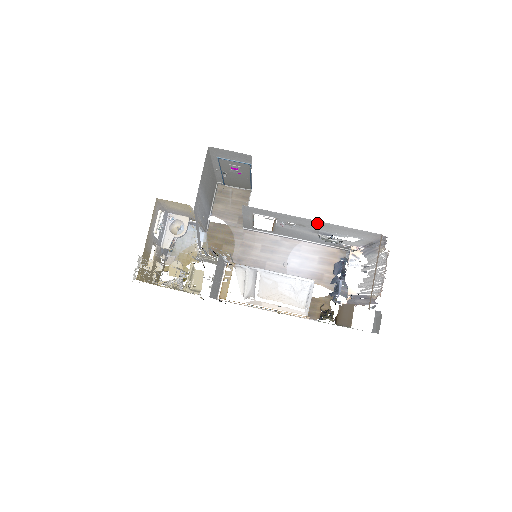
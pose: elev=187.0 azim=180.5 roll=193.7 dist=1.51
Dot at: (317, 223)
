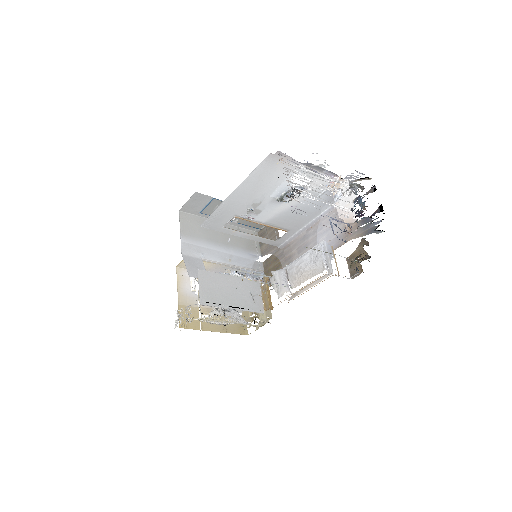
Dot at: (243, 192)
